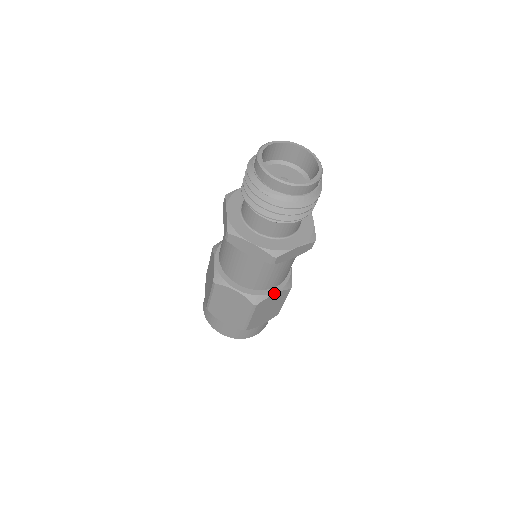
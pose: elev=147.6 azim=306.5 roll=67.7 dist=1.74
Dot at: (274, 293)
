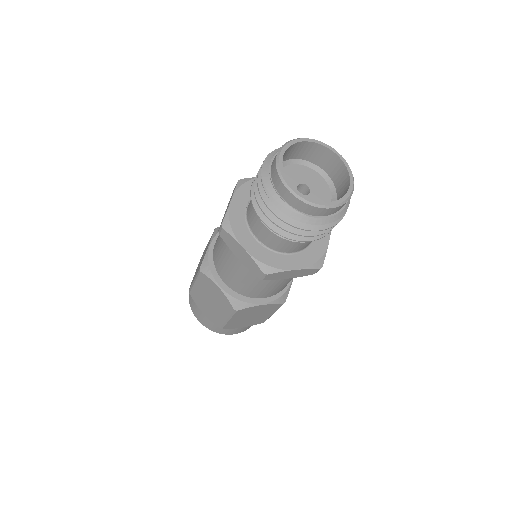
Dot at: (261, 304)
